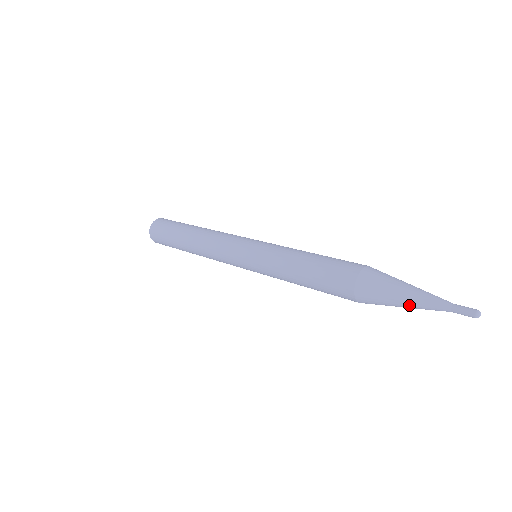
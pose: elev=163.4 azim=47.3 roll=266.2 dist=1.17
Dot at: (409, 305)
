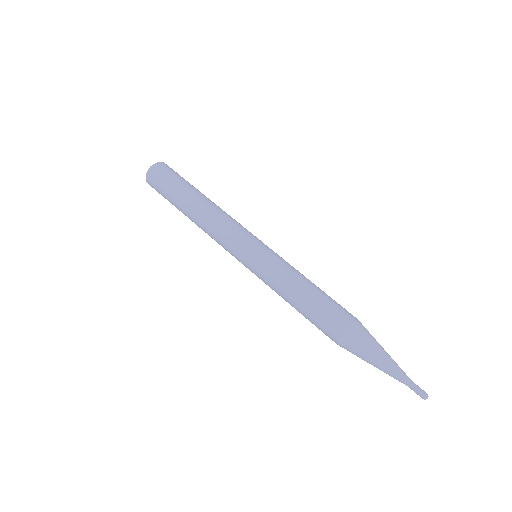
Dot at: occluded
